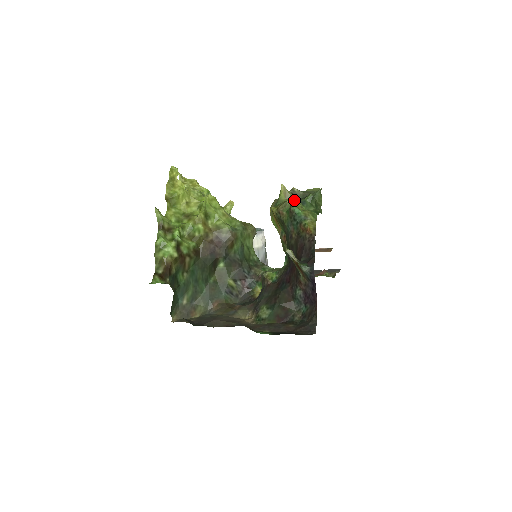
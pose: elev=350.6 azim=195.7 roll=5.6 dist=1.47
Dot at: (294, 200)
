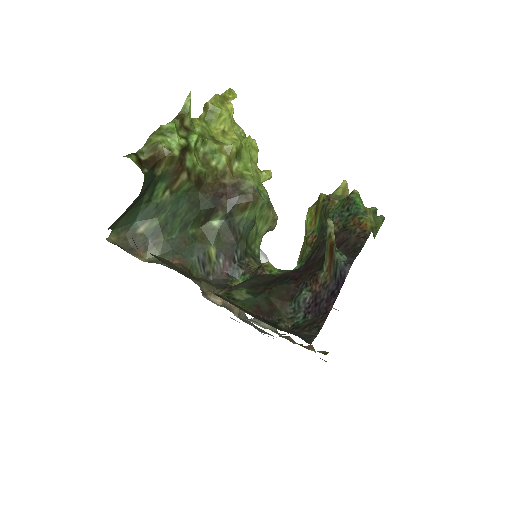
Dot at: occluded
